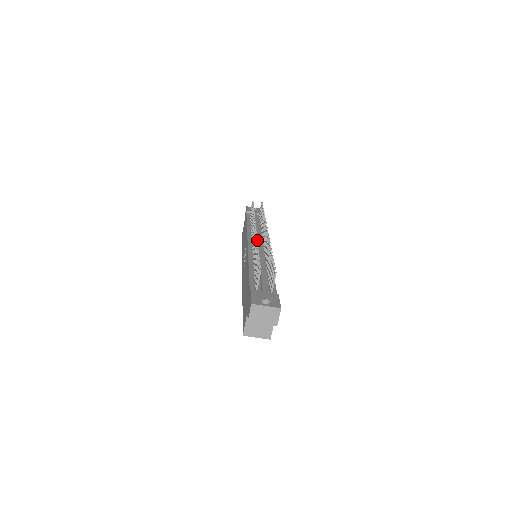
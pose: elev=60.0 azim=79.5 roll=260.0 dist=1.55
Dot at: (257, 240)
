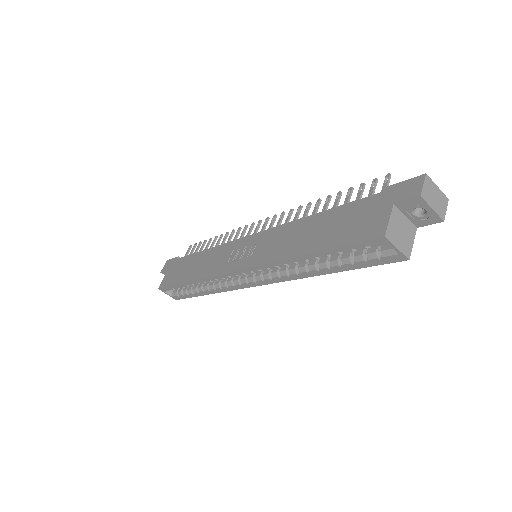
Dot at: (302, 206)
